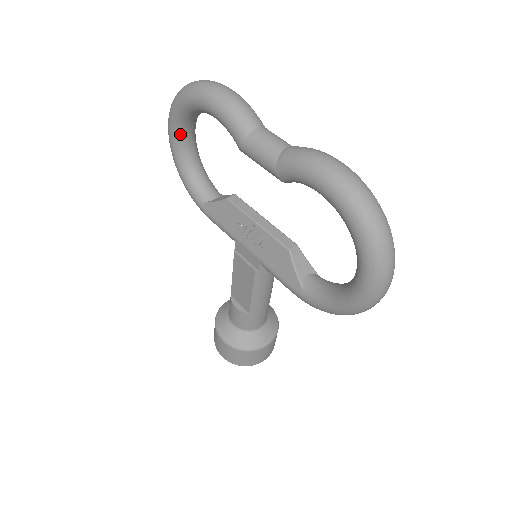
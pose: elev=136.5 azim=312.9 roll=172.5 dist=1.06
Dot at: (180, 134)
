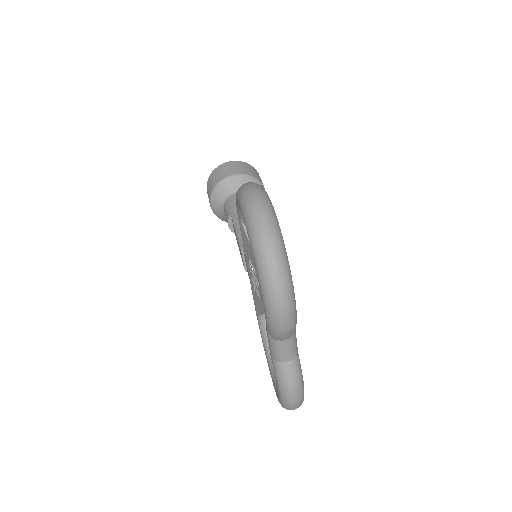
Dot at: occluded
